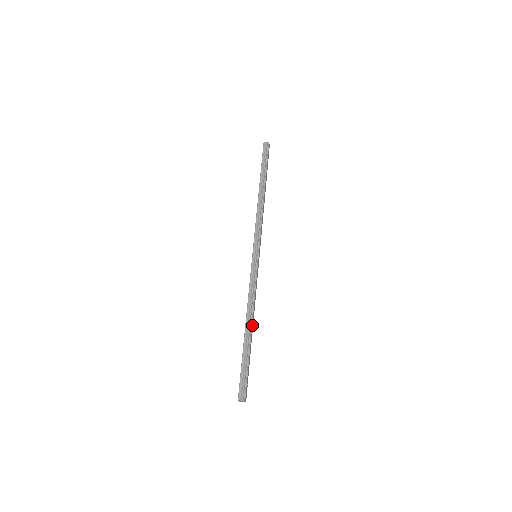
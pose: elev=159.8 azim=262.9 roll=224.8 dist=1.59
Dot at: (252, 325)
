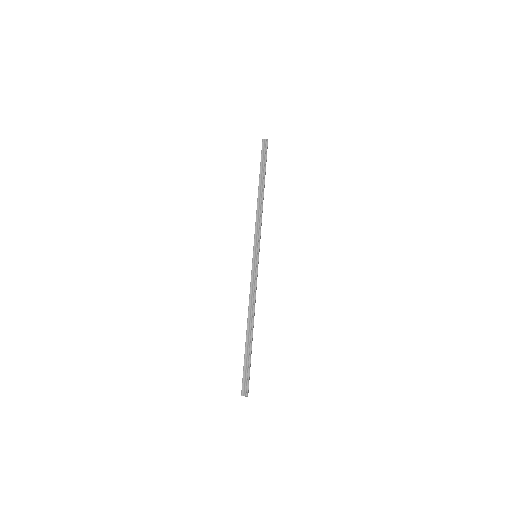
Dot at: (253, 324)
